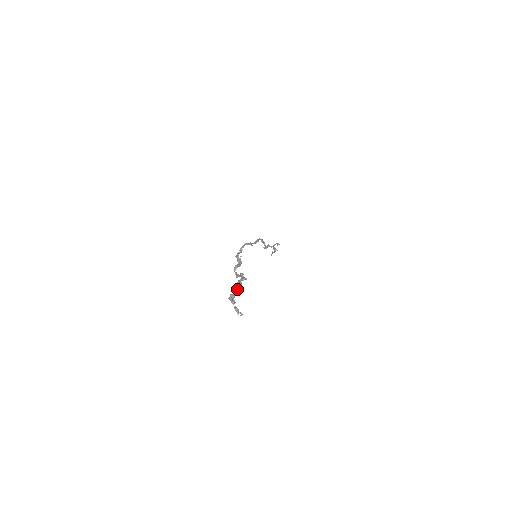
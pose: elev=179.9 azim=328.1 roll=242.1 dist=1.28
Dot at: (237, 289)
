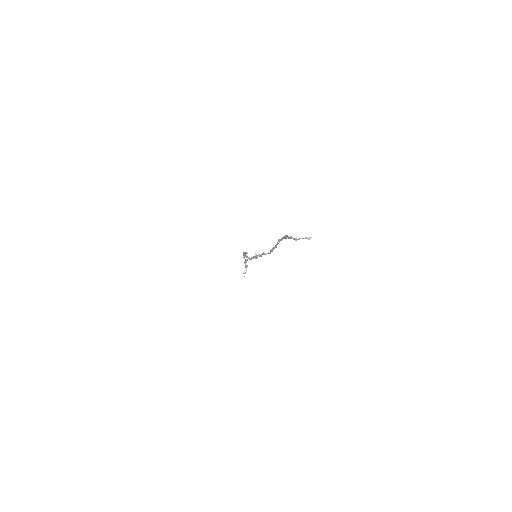
Dot at: (291, 237)
